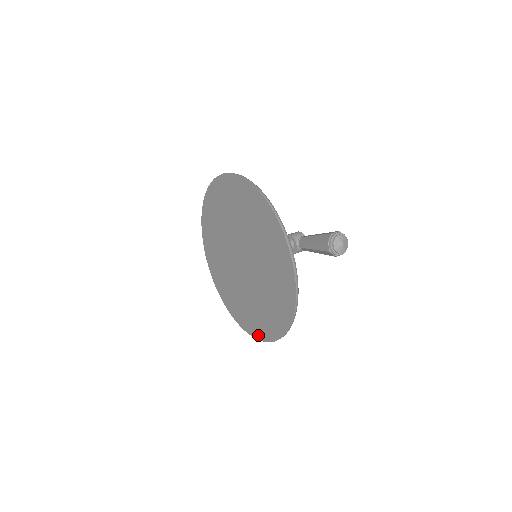
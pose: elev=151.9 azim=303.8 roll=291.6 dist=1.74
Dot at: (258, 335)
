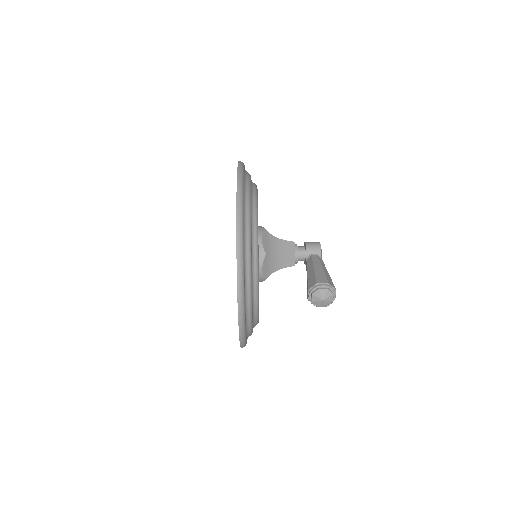
Dot at: occluded
